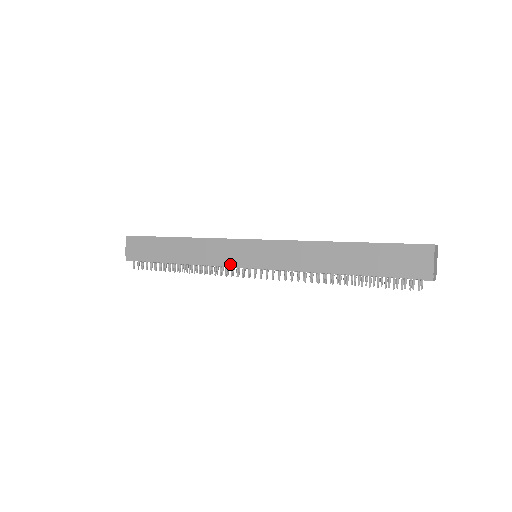
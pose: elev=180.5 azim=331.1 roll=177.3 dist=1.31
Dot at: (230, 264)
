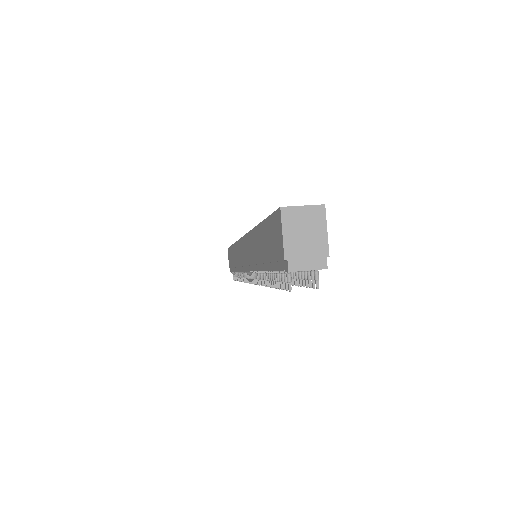
Dot at: (243, 268)
